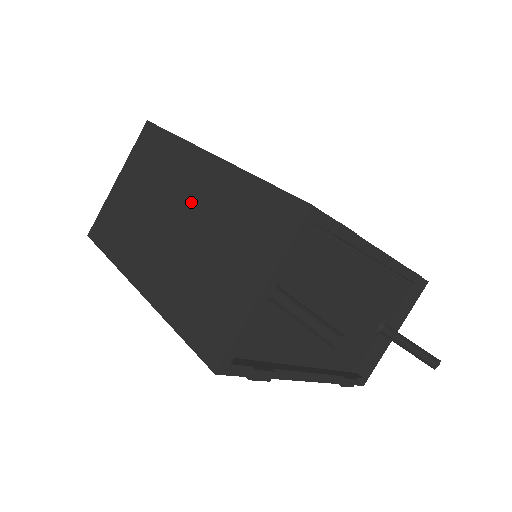
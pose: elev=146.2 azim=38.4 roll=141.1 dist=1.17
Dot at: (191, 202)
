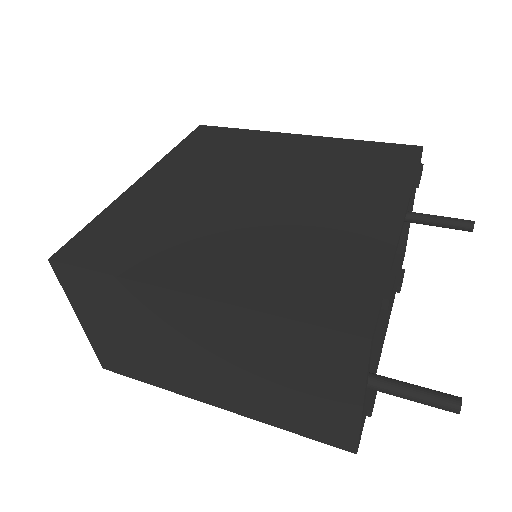
Dot at: (205, 340)
